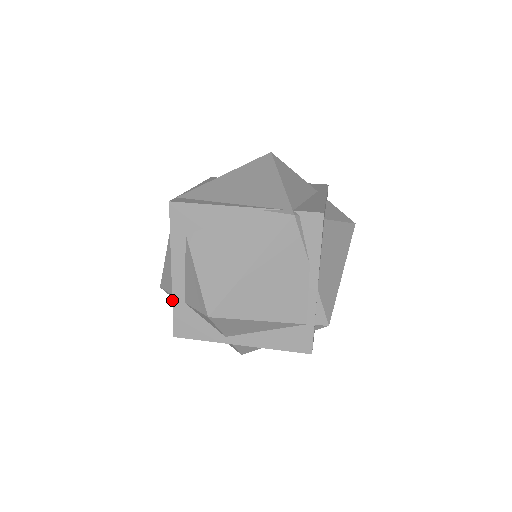
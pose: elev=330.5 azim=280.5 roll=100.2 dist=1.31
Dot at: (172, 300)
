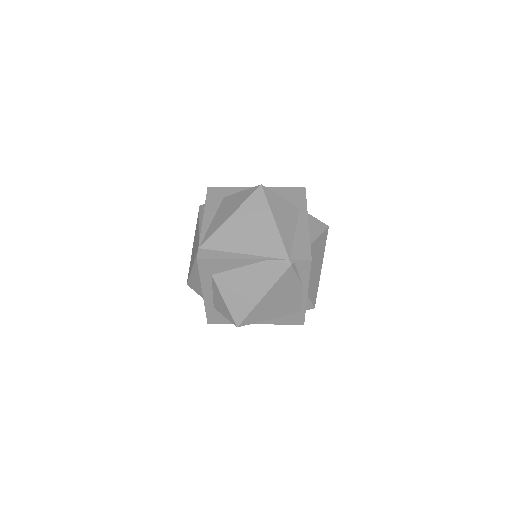
Dot at: occluded
